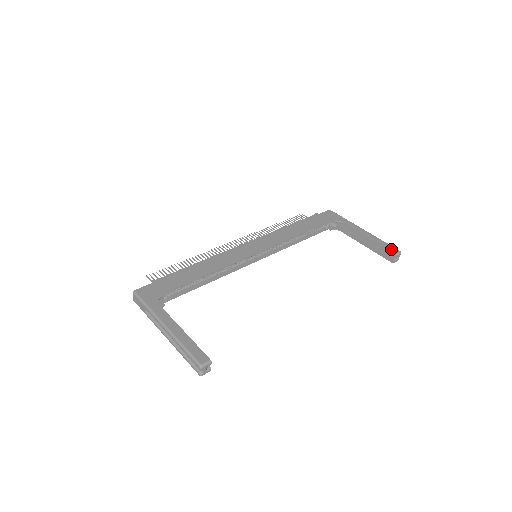
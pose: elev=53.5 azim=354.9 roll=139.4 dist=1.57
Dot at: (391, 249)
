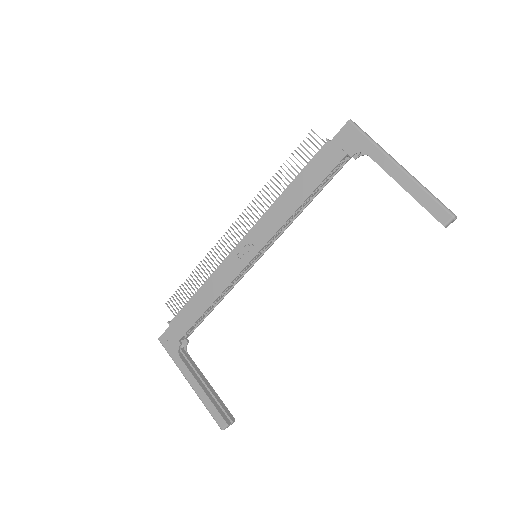
Dot at: (437, 215)
